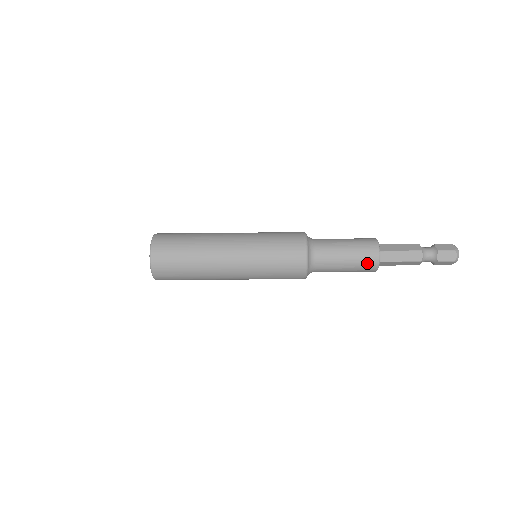
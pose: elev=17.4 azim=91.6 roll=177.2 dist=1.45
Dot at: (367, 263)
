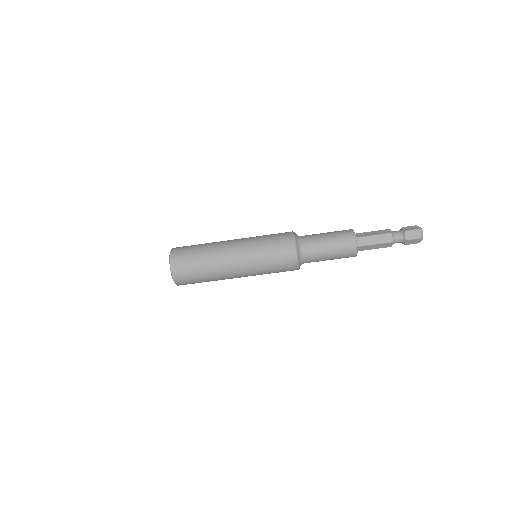
Dot at: (344, 234)
